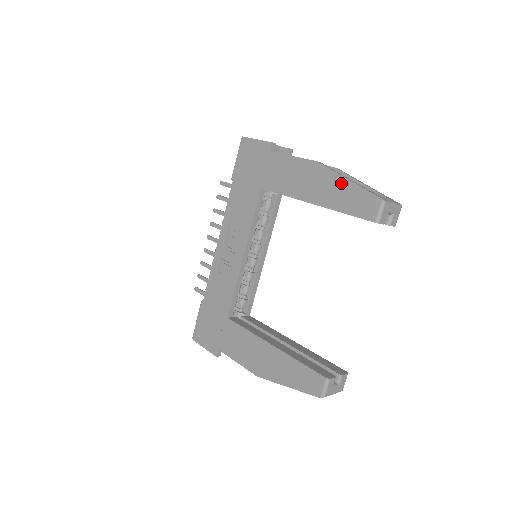
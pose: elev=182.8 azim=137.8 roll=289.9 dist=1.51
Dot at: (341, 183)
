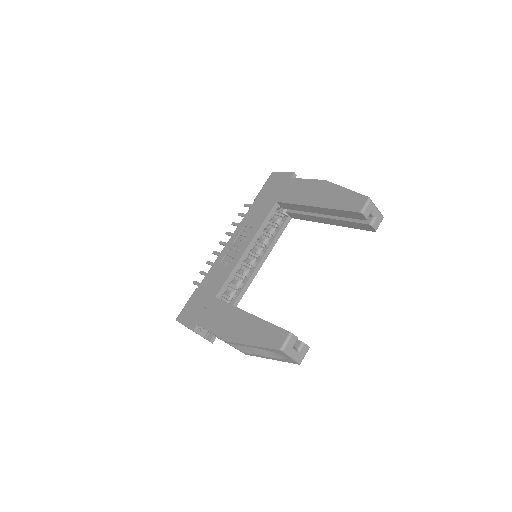
Dot at: (340, 191)
